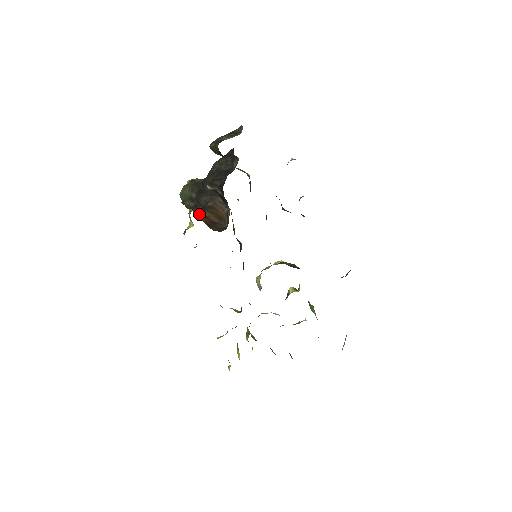
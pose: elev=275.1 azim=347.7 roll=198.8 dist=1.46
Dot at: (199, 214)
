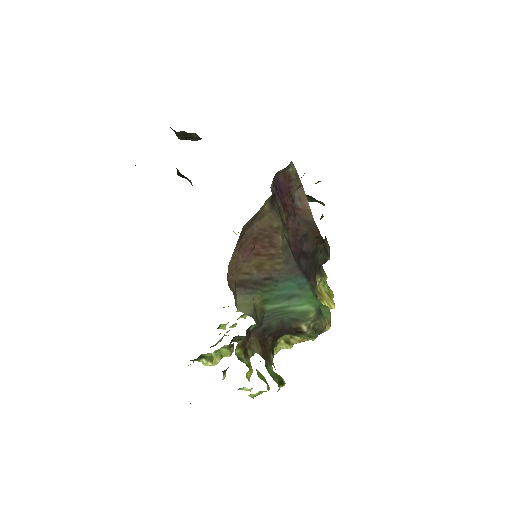
Dot at: occluded
